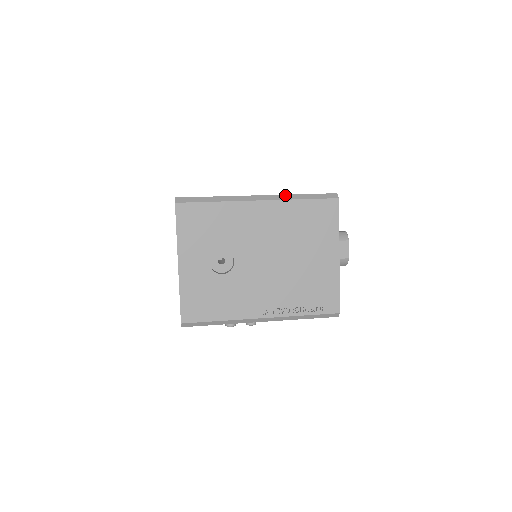
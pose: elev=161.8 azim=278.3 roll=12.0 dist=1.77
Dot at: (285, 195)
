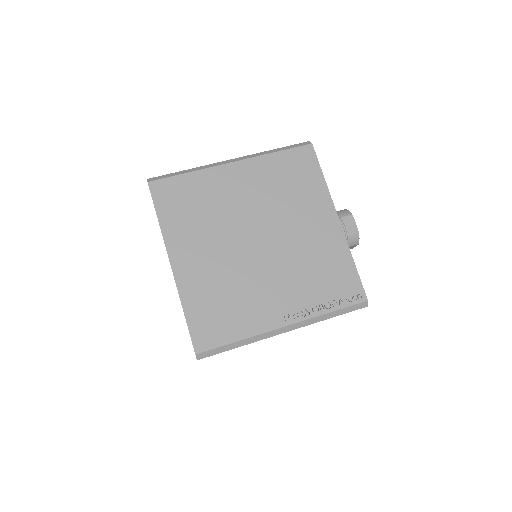
Dot at: (313, 319)
